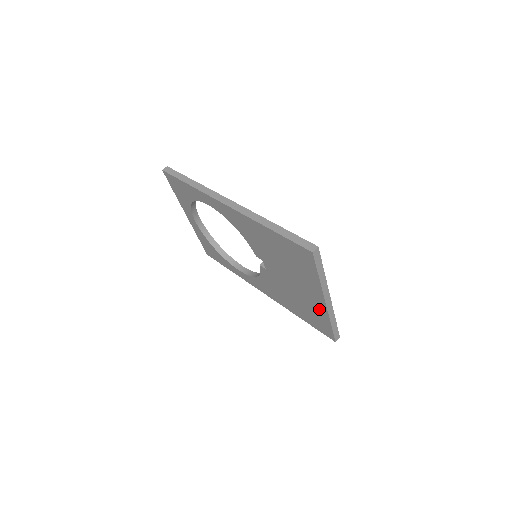
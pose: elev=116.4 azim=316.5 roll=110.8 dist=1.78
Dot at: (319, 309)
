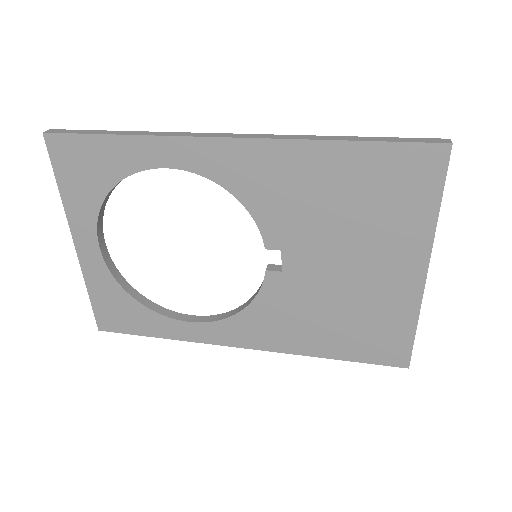
Dot at: (400, 301)
